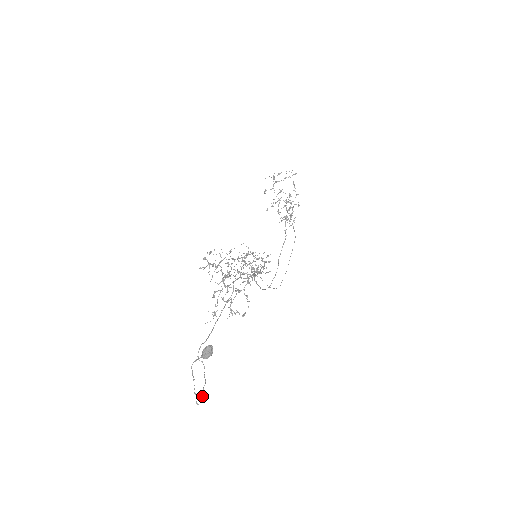
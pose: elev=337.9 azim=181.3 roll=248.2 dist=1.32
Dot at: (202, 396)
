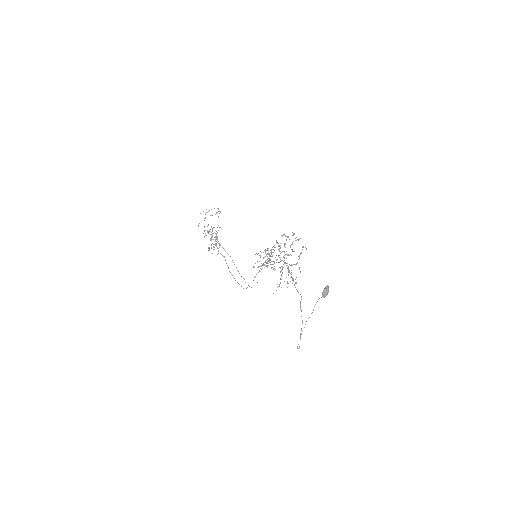
Dot at: occluded
